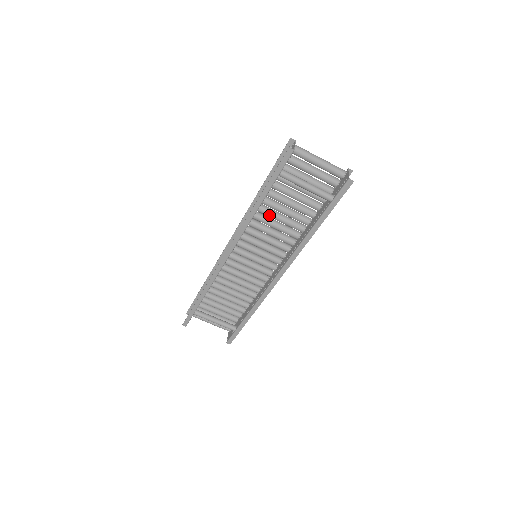
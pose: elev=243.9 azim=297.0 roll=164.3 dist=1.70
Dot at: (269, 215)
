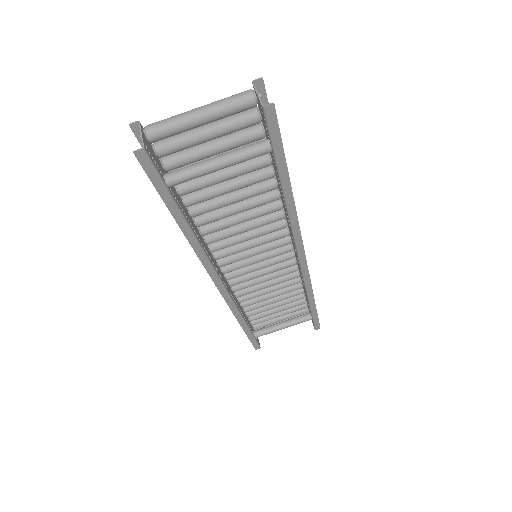
Dot at: (218, 219)
